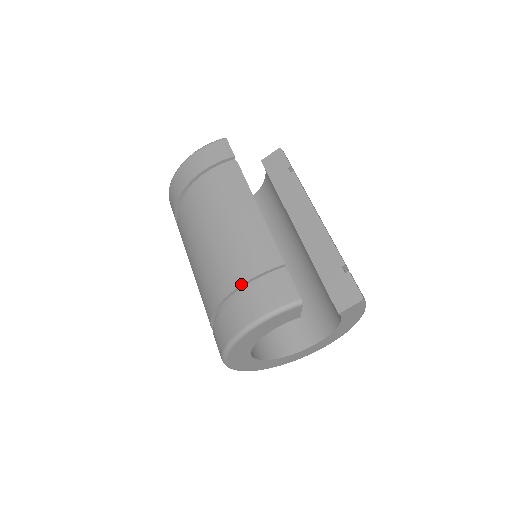
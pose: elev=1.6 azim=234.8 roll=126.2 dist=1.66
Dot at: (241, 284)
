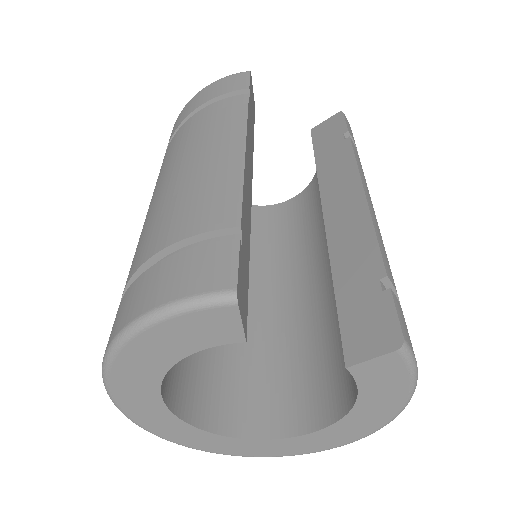
Dot at: (156, 252)
